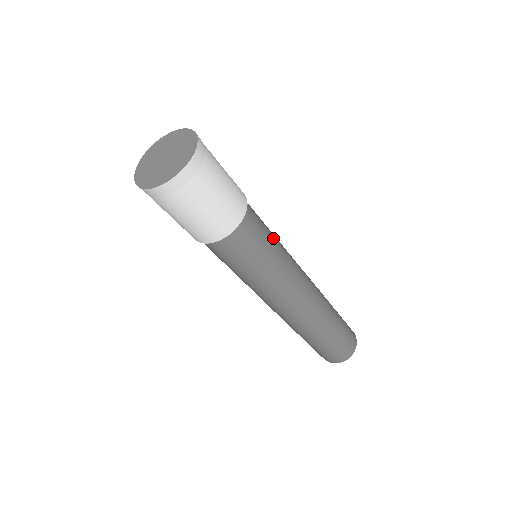
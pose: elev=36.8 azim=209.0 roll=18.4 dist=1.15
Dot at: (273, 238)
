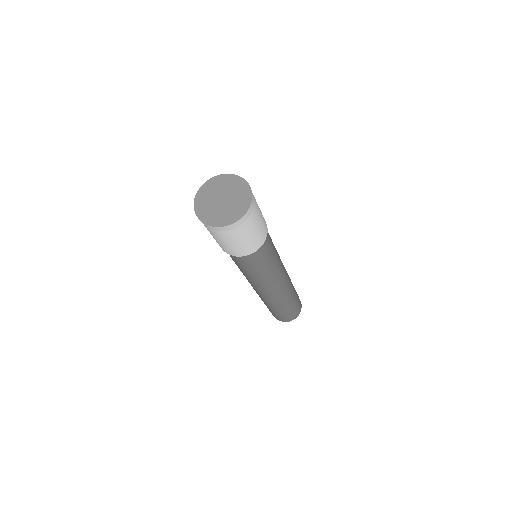
Dot at: occluded
